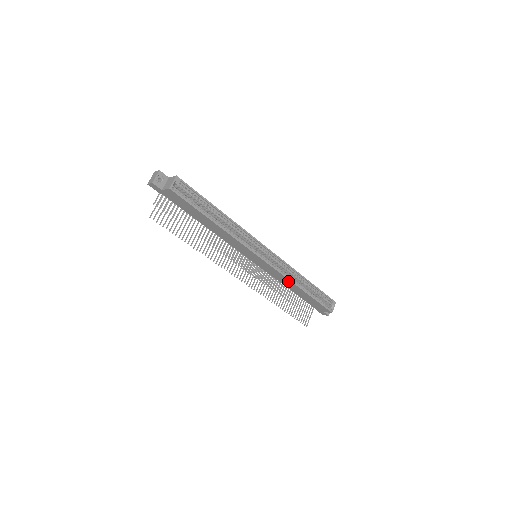
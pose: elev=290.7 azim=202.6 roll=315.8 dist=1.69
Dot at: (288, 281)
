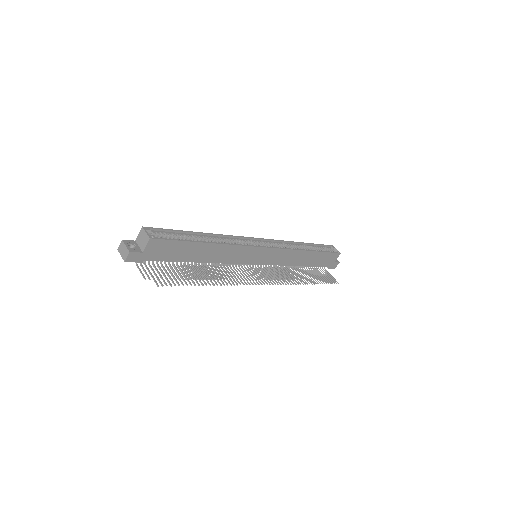
Dot at: (295, 253)
